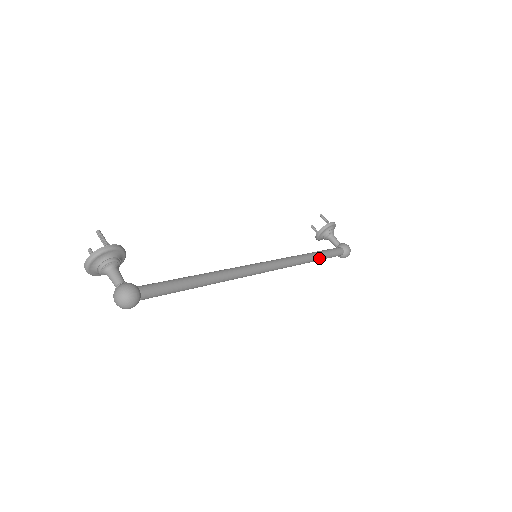
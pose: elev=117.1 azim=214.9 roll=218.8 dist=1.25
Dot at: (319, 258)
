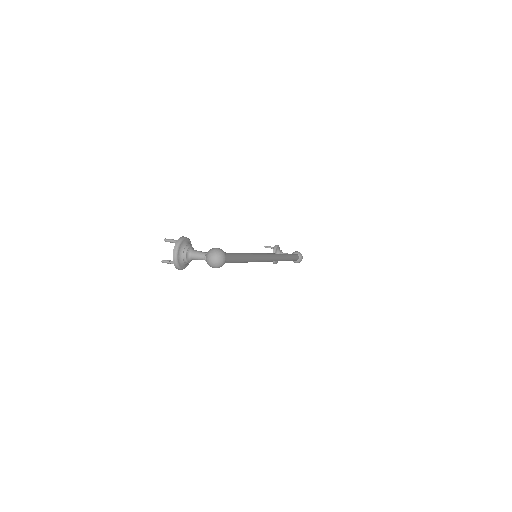
Dot at: (289, 256)
